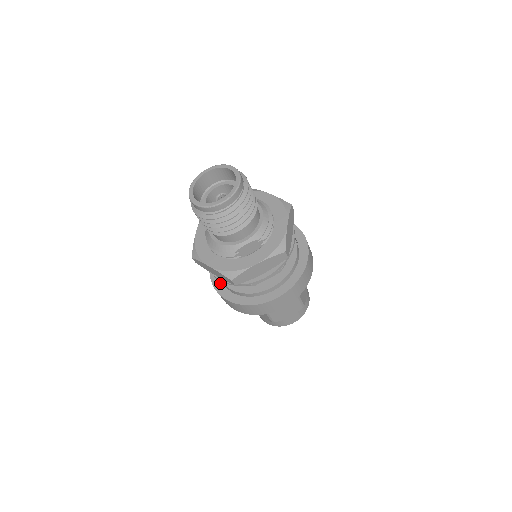
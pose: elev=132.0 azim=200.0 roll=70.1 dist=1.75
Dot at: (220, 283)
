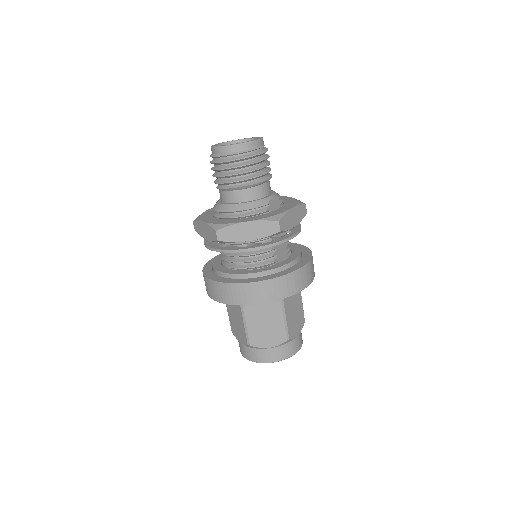
Dot at: (236, 279)
